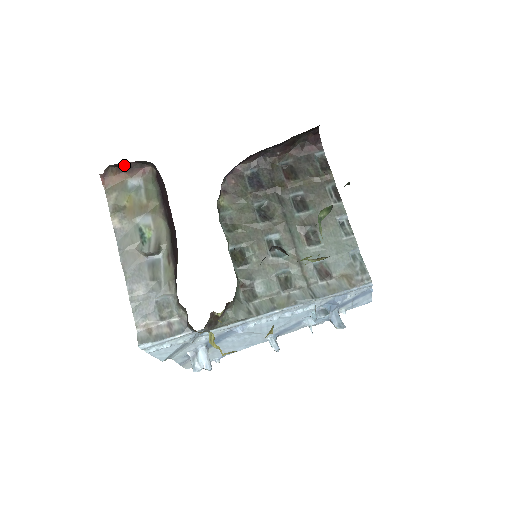
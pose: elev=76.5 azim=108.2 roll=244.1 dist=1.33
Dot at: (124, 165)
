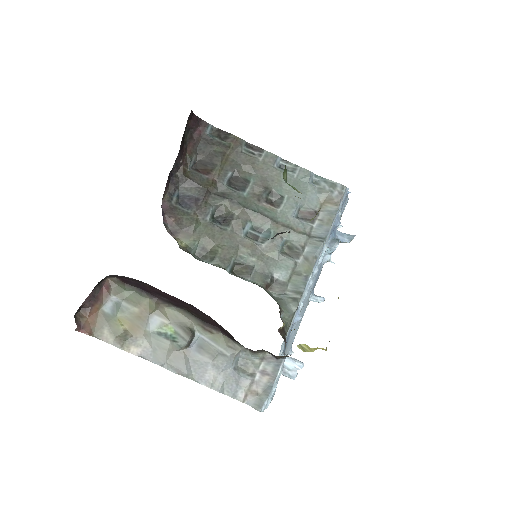
Dot at: (86, 301)
